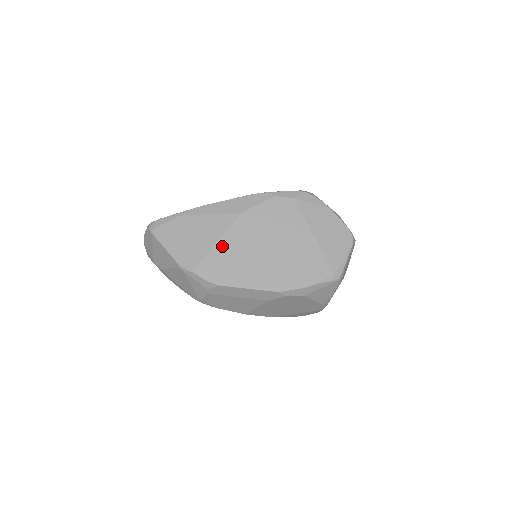
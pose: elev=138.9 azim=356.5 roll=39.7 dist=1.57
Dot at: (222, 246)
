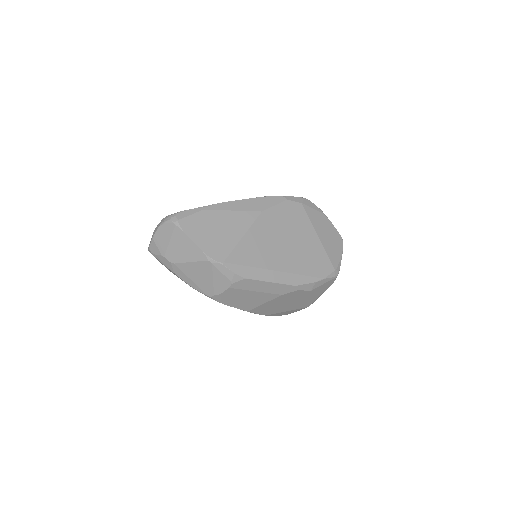
Dot at: (247, 241)
